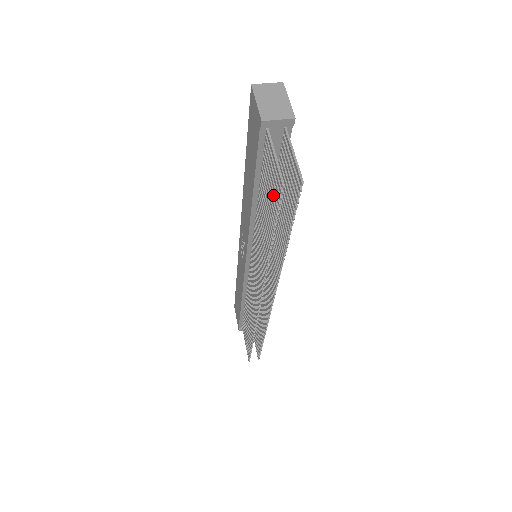
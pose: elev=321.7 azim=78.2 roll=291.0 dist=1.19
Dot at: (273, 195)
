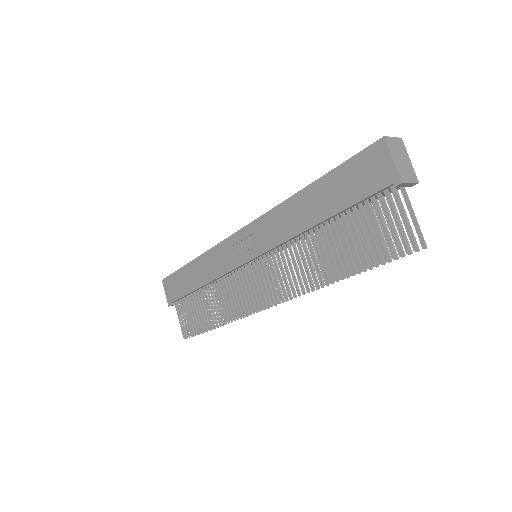
Dot at: (381, 245)
